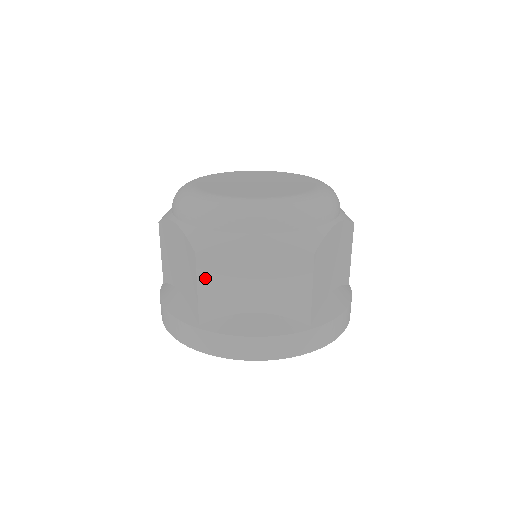
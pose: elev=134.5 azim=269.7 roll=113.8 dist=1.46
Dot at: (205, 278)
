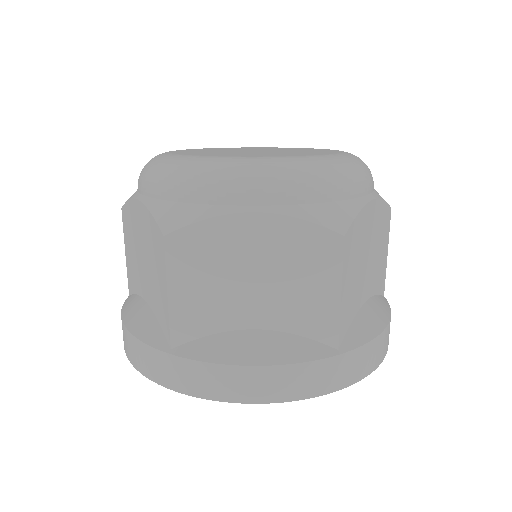
Dot at: (179, 275)
